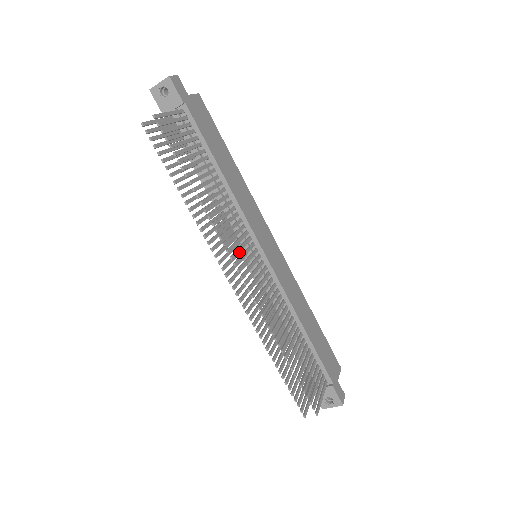
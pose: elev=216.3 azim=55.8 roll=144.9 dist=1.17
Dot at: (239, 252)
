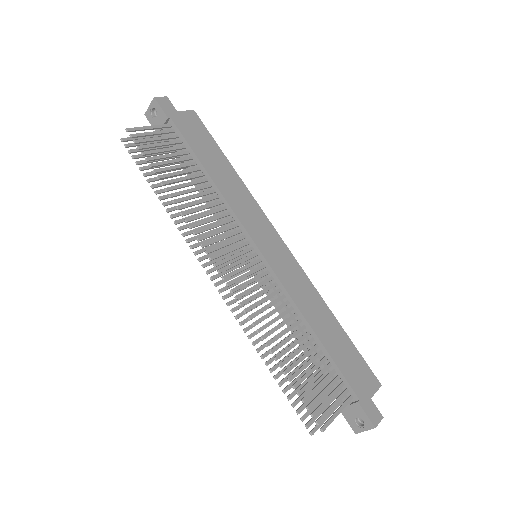
Dot at: (234, 252)
